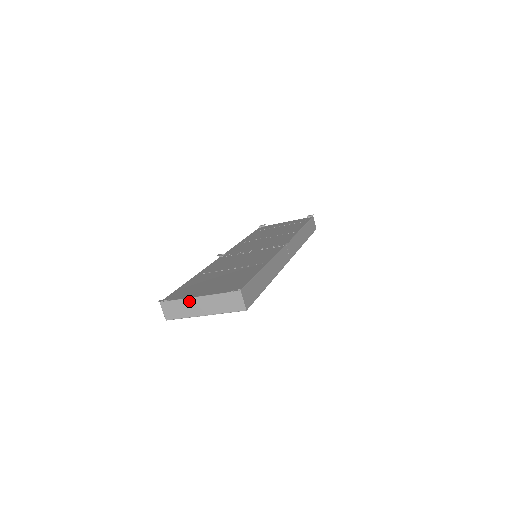
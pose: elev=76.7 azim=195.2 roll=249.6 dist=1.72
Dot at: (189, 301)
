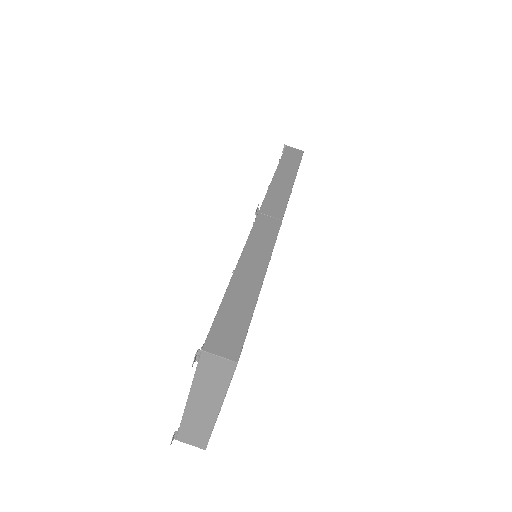
Dot at: (189, 413)
